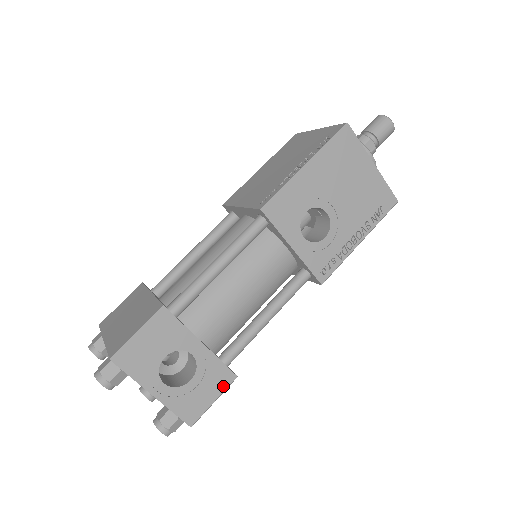
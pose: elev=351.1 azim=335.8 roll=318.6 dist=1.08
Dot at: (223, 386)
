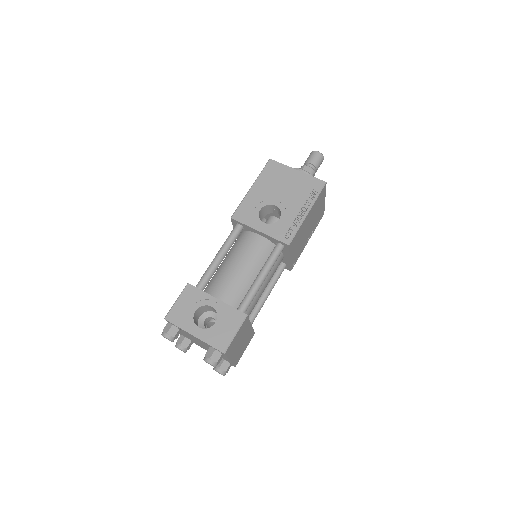
Dot at: (238, 323)
